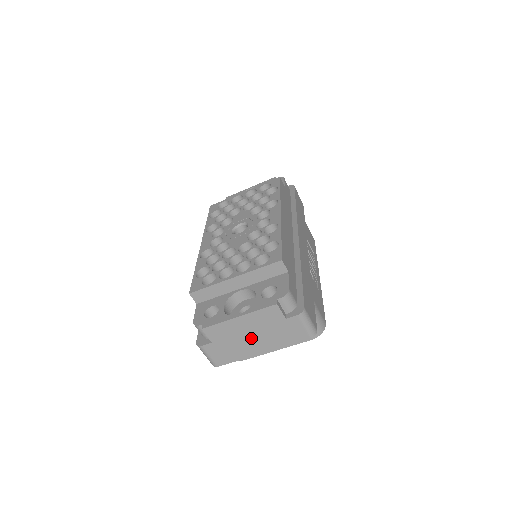
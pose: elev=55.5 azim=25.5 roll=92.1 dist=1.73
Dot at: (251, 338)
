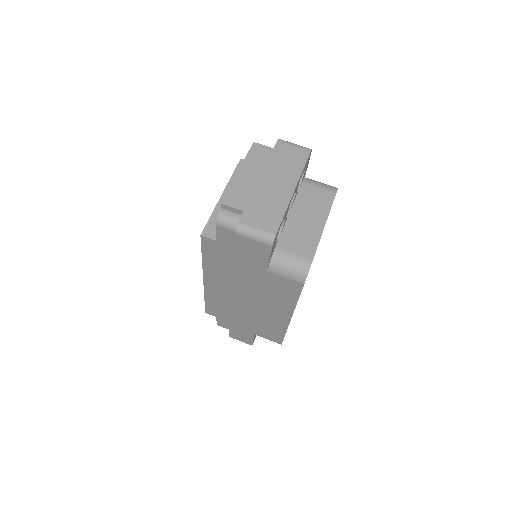
Dot at: (269, 183)
